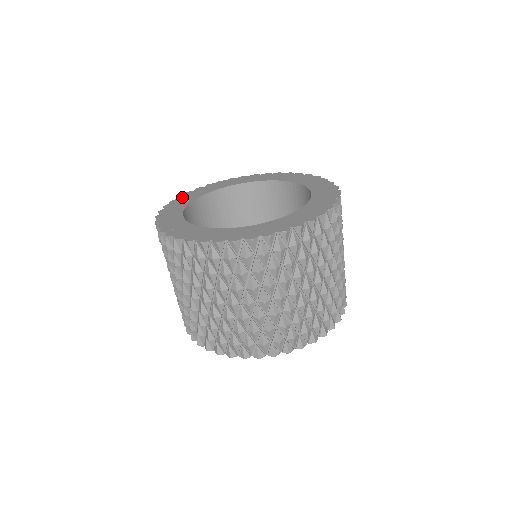
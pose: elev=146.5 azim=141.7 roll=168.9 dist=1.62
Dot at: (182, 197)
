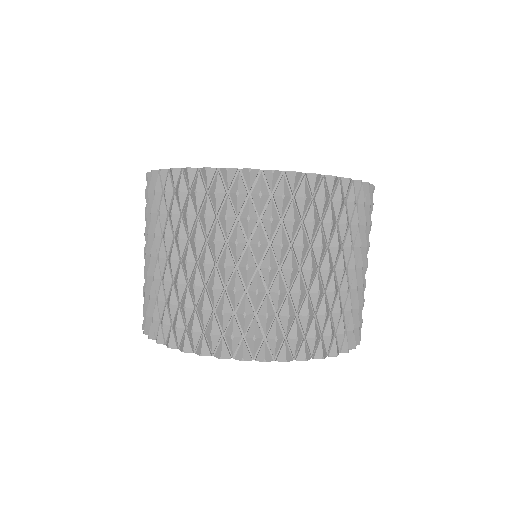
Dot at: occluded
